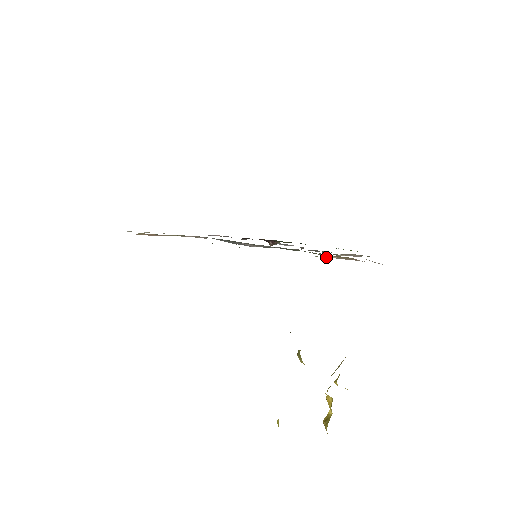
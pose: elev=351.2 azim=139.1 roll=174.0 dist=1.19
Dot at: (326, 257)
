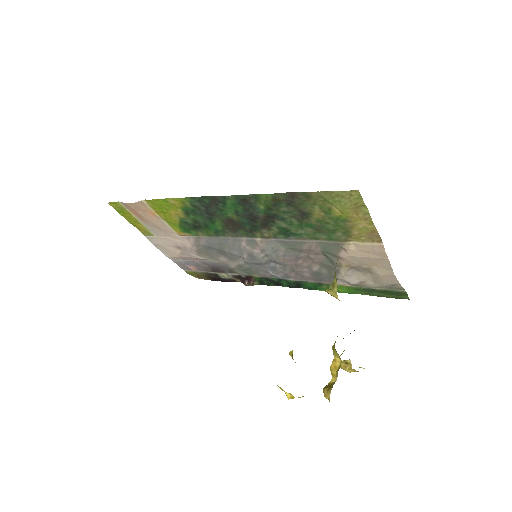
Dot at: (346, 247)
